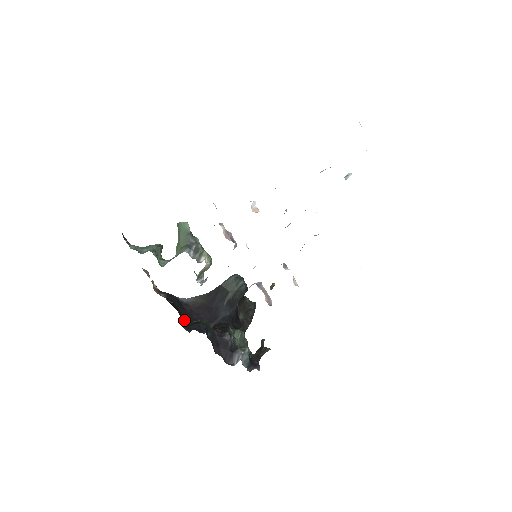
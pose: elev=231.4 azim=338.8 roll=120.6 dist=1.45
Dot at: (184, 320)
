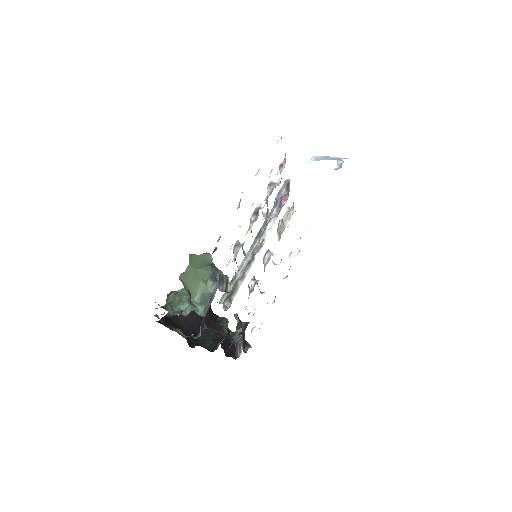
Dot at: (186, 338)
